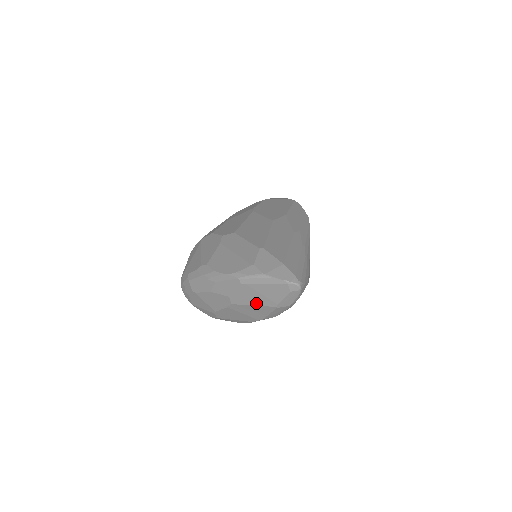
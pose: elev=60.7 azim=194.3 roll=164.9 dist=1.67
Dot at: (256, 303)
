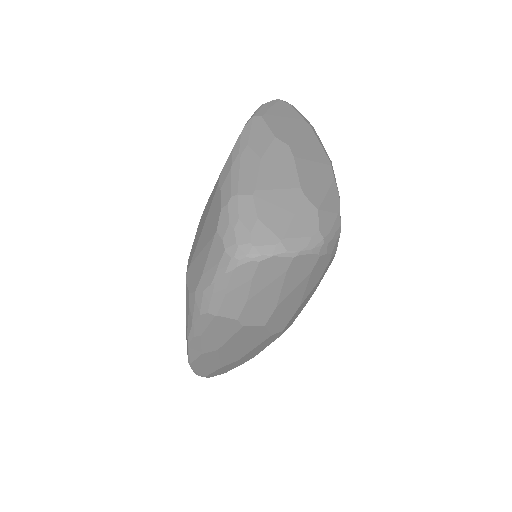
Dot at: (296, 130)
